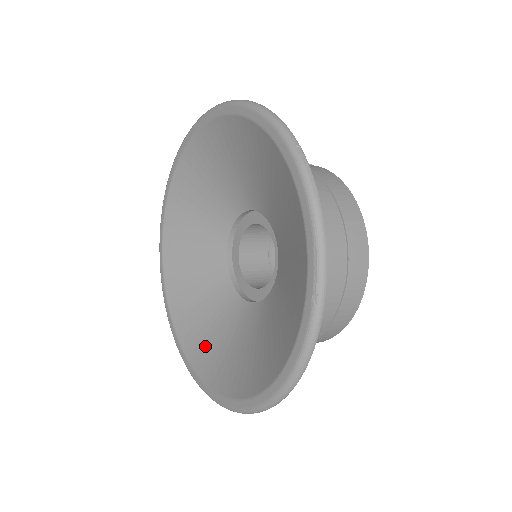
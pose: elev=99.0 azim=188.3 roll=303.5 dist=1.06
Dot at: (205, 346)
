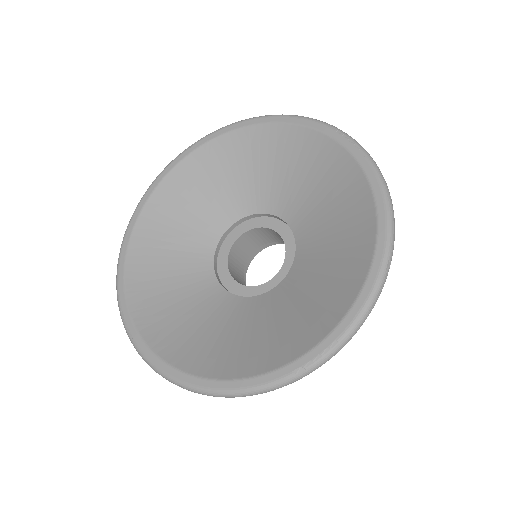
Dot at: (150, 274)
